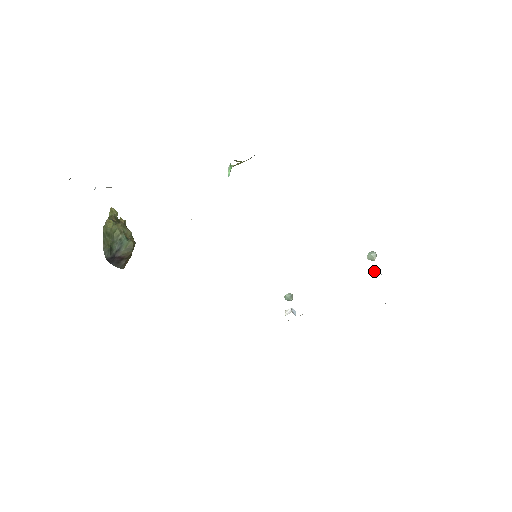
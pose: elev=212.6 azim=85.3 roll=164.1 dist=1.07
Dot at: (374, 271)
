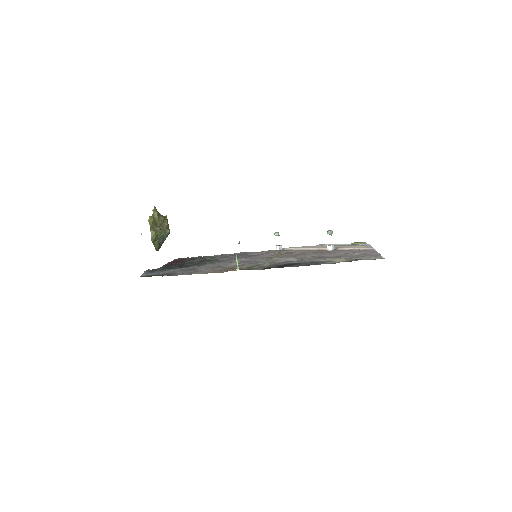
Dot at: (330, 248)
